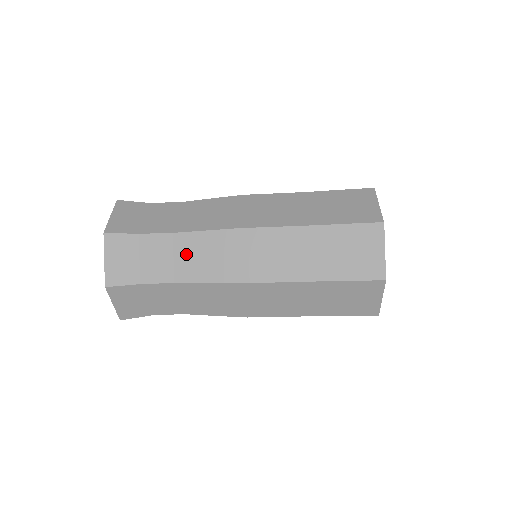
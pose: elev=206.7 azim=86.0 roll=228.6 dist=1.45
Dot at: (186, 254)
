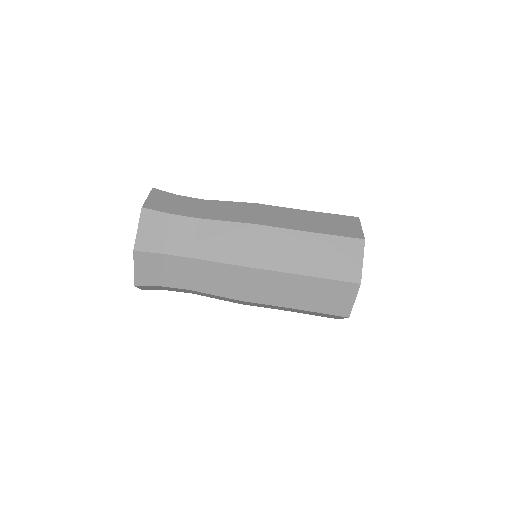
Dot at: (212, 208)
